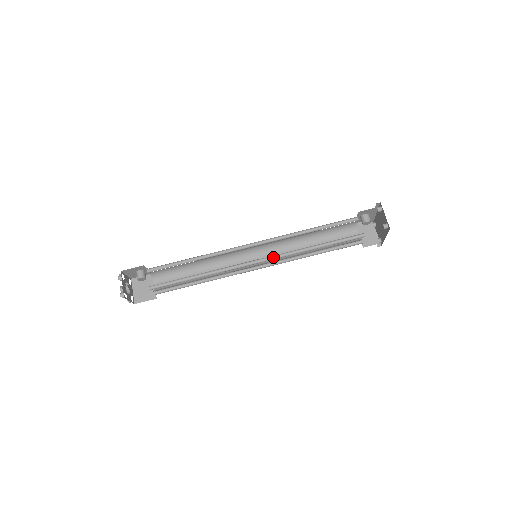
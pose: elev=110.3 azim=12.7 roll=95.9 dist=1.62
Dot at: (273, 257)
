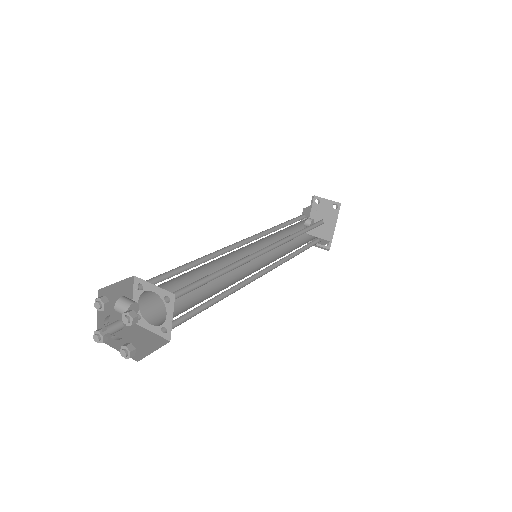
Dot at: (278, 245)
